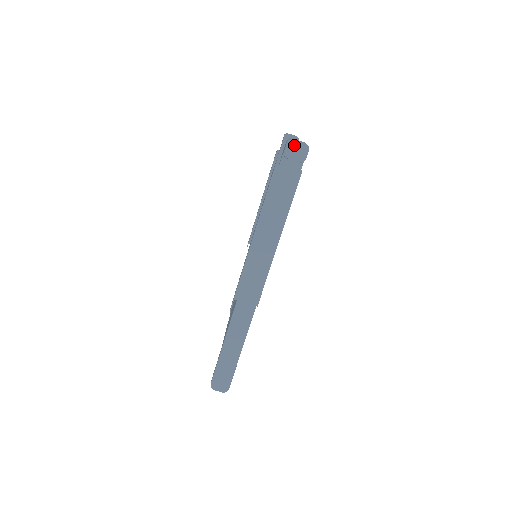
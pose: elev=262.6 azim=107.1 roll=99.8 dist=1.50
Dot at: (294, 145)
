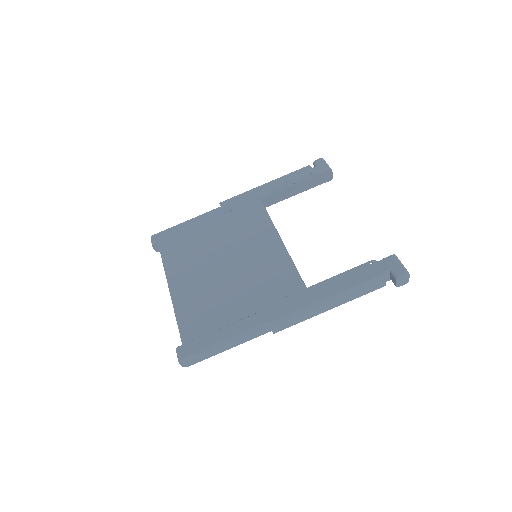
Dot at: (406, 277)
